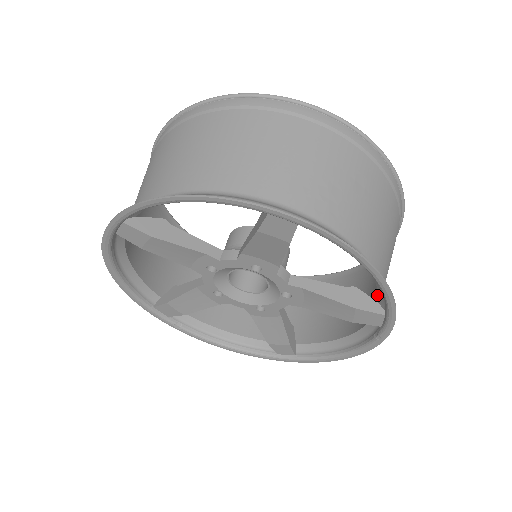
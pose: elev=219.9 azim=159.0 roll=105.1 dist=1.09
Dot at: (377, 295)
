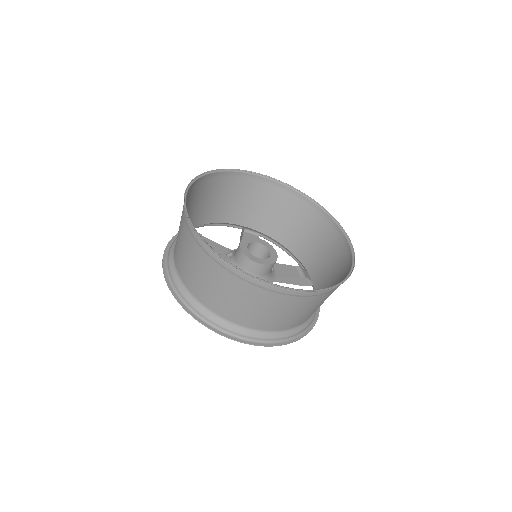
Dot at: (309, 314)
